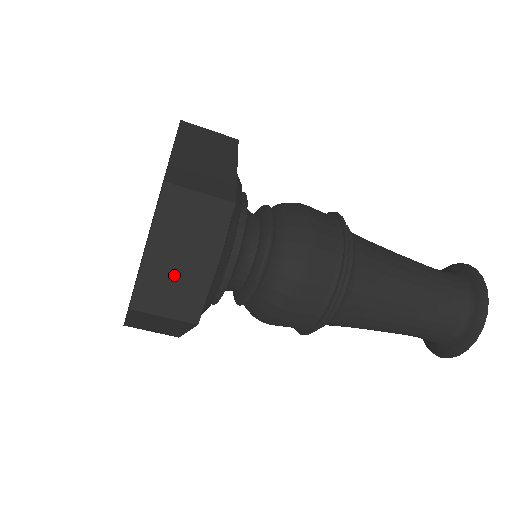
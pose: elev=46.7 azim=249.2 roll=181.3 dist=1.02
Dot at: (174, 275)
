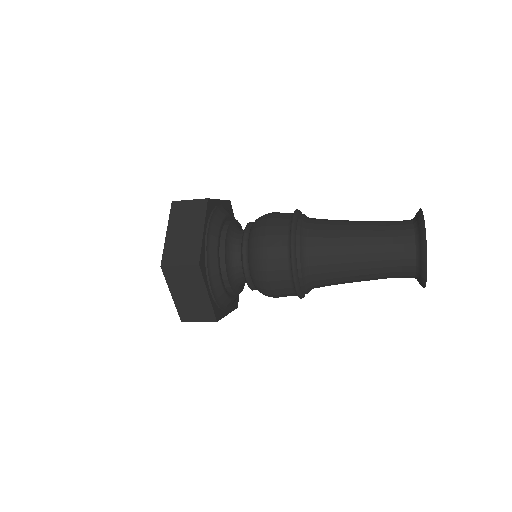
Dot at: (192, 304)
